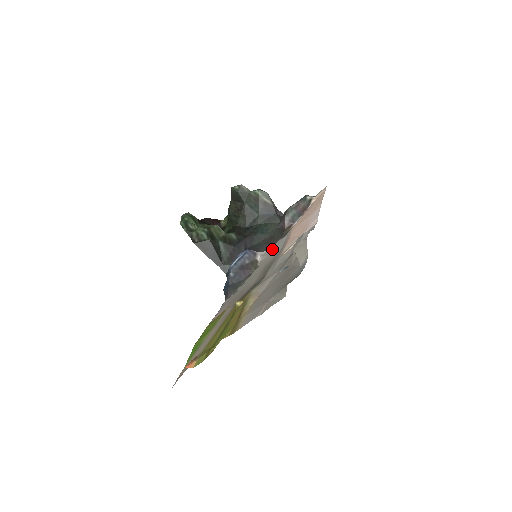
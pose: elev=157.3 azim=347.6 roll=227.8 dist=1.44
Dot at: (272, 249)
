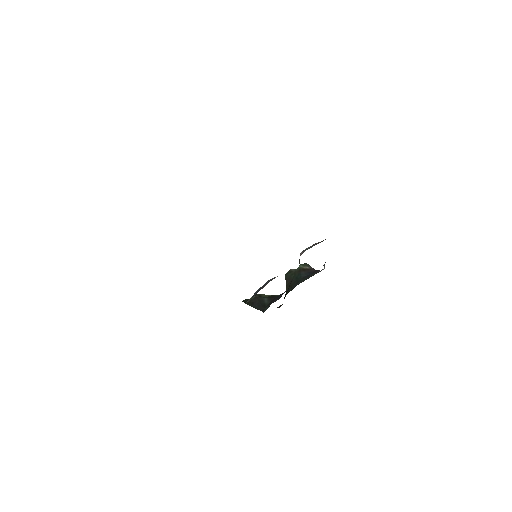
Dot at: occluded
